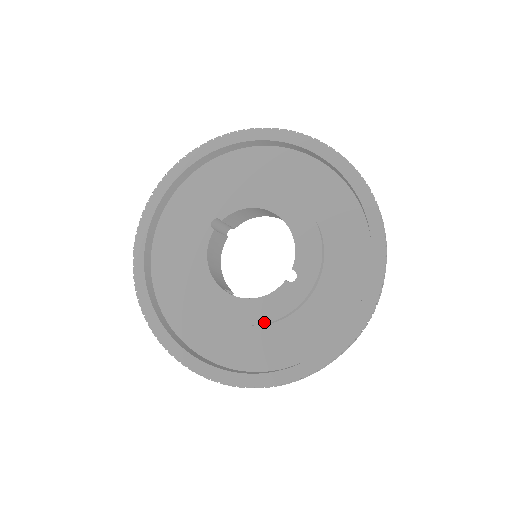
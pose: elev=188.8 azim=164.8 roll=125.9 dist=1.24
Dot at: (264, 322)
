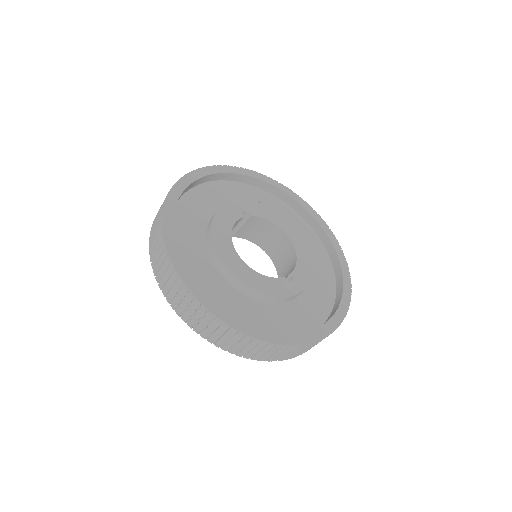
Dot at: (261, 291)
